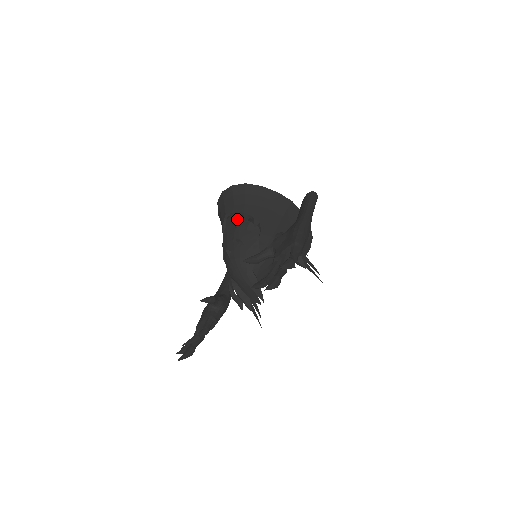
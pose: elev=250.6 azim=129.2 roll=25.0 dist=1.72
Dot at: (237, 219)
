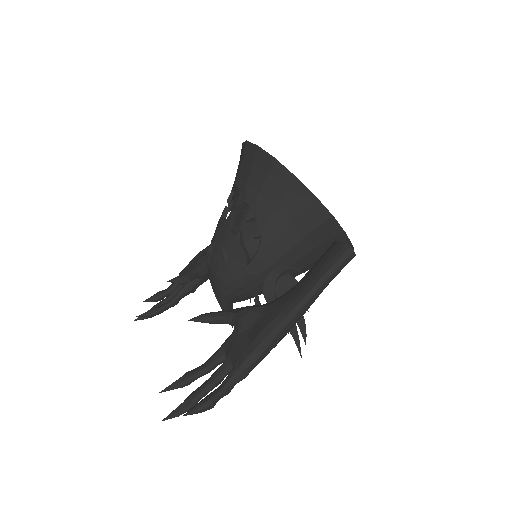
Dot at: occluded
